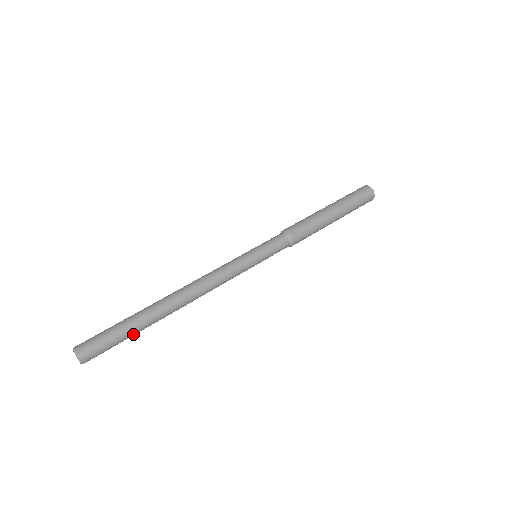
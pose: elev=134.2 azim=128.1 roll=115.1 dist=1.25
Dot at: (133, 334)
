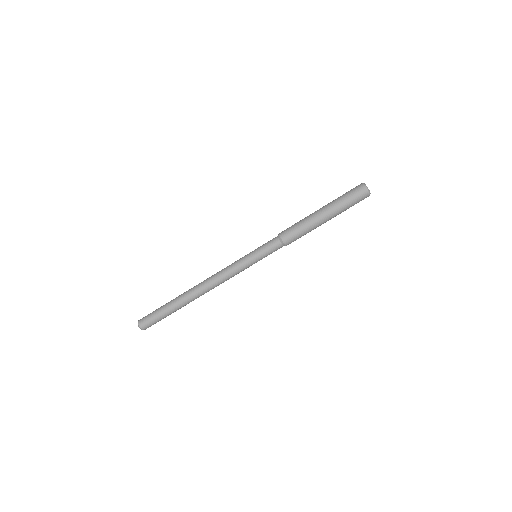
Dot at: (171, 313)
